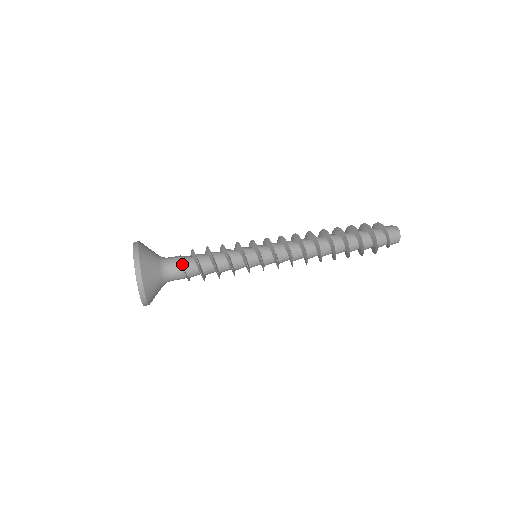
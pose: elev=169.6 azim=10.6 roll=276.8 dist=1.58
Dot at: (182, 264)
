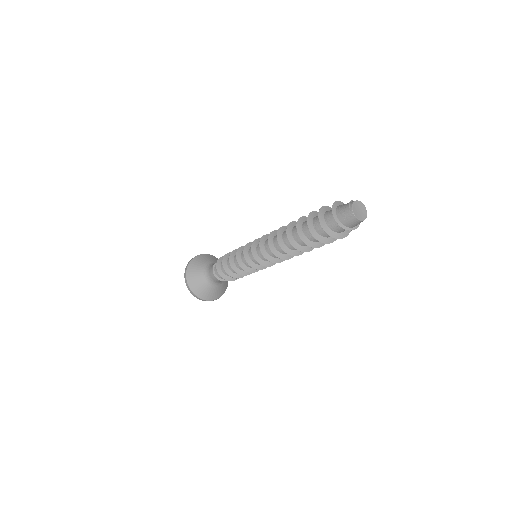
Dot at: (214, 273)
